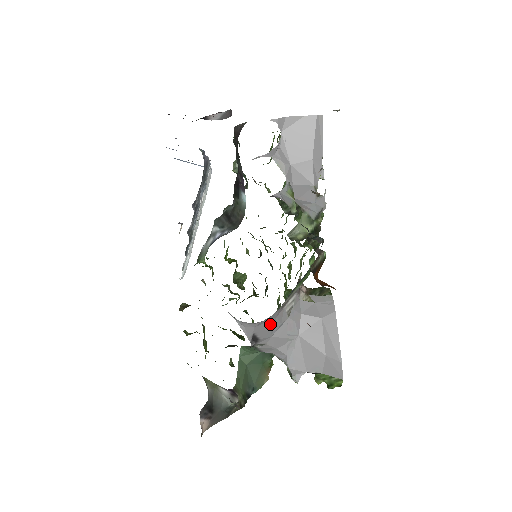
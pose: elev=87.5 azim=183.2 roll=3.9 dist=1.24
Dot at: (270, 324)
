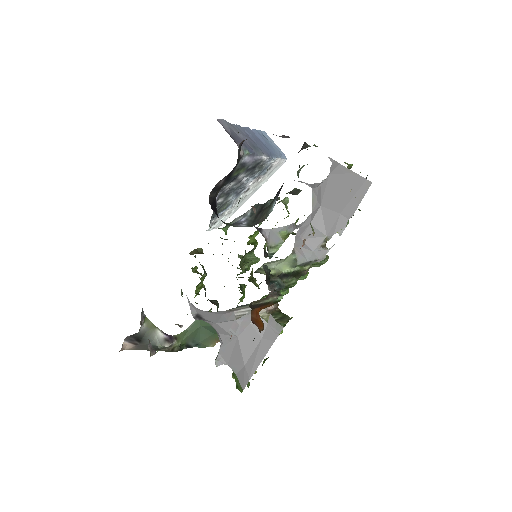
Dot at: (215, 315)
